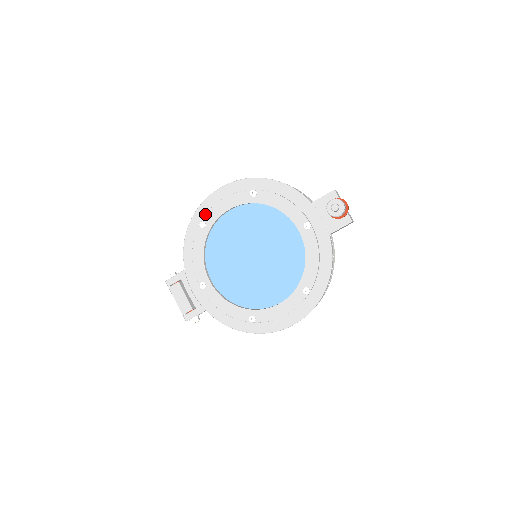
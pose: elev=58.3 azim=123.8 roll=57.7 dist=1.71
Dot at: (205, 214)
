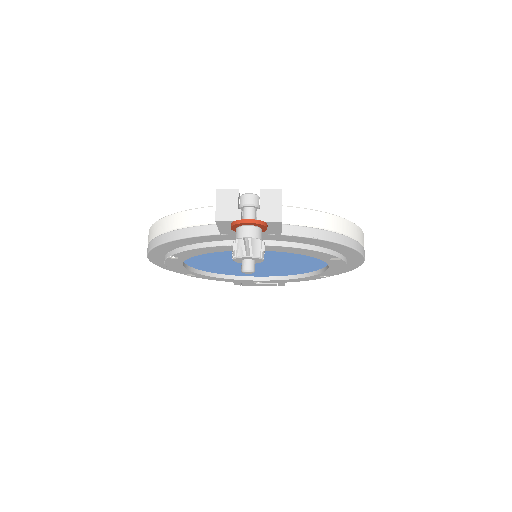
Dot at: occluded
